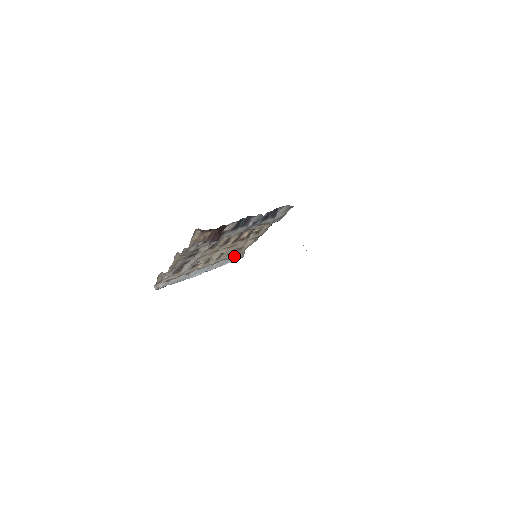
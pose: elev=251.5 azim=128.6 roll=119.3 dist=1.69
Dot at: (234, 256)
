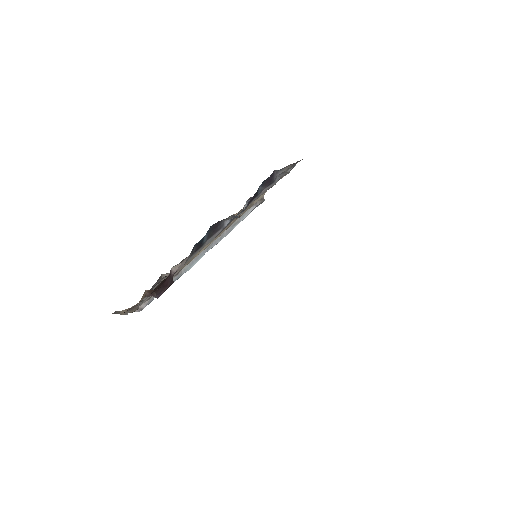
Dot at: occluded
